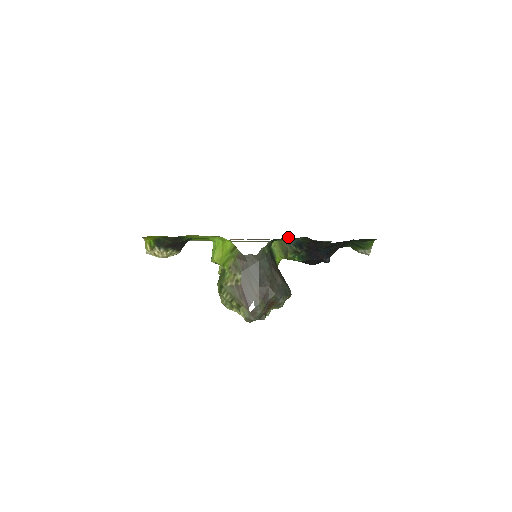
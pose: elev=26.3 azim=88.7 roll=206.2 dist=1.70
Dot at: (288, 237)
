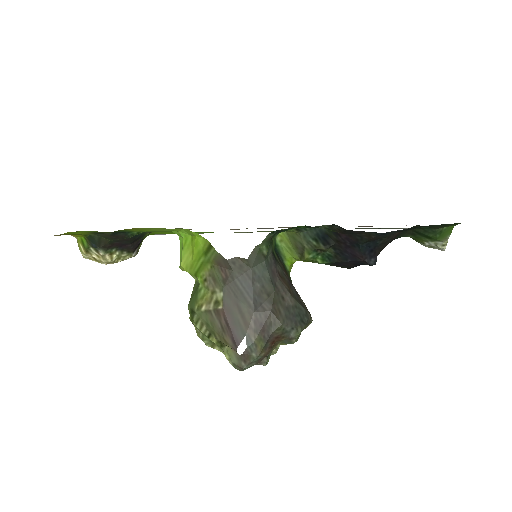
Dot at: occluded
